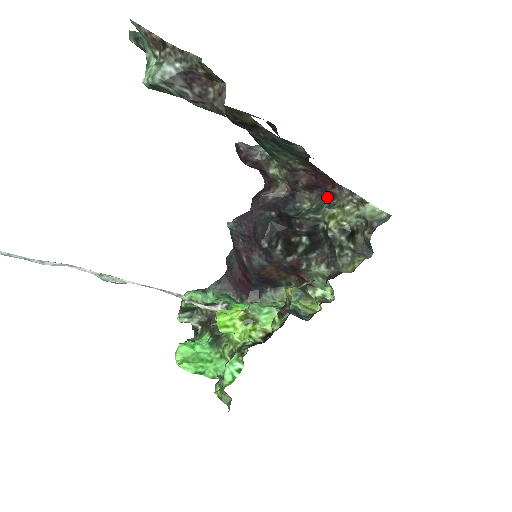
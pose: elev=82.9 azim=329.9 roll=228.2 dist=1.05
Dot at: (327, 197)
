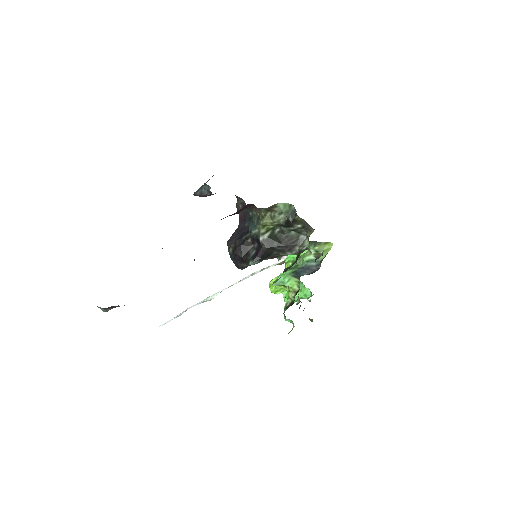
Dot at: (253, 212)
